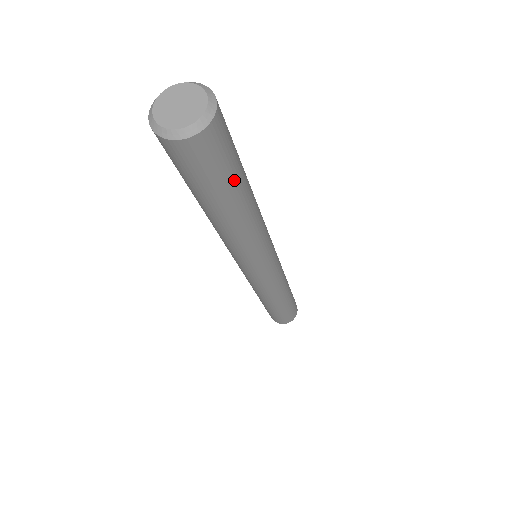
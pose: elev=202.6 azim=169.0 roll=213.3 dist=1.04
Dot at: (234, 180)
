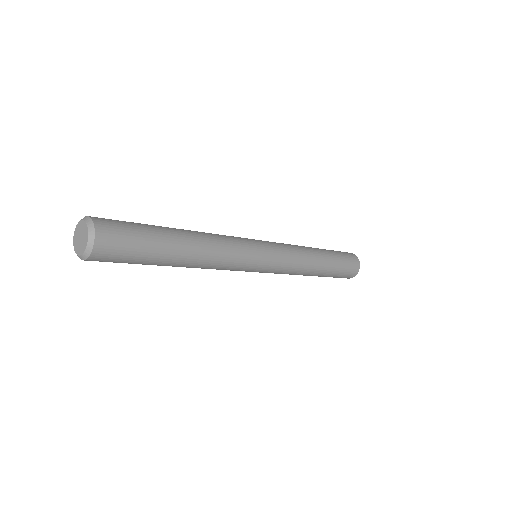
Dot at: (142, 264)
